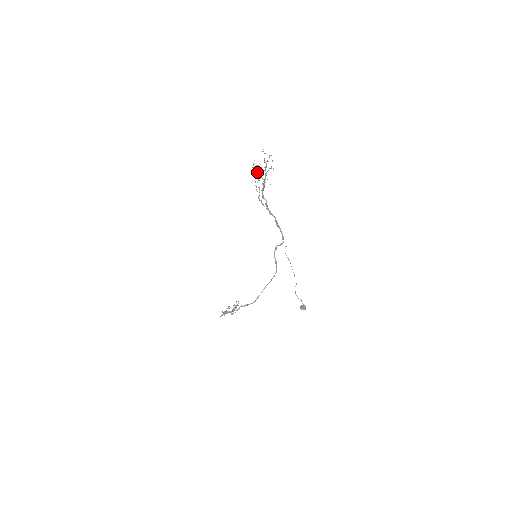
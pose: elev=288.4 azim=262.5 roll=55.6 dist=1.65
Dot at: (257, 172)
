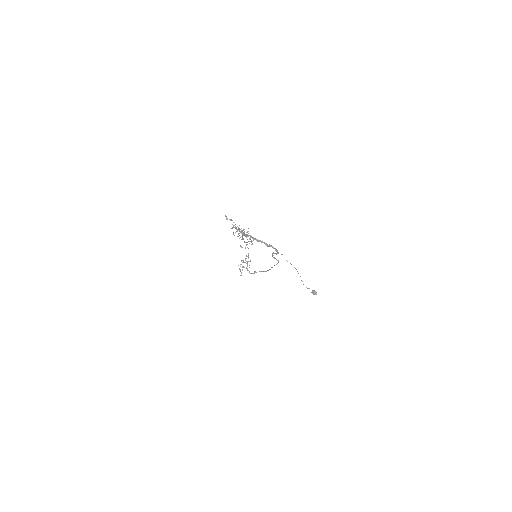
Dot at: occluded
